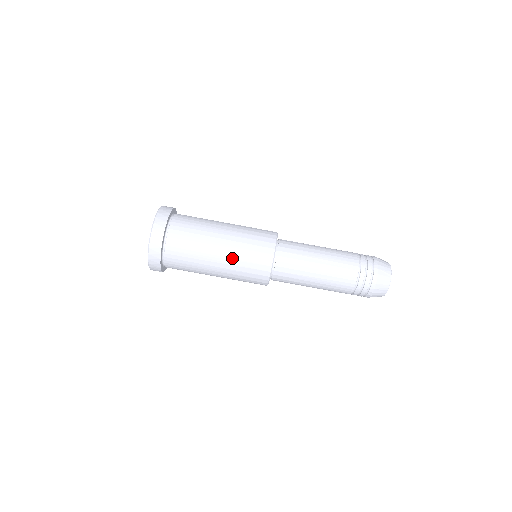
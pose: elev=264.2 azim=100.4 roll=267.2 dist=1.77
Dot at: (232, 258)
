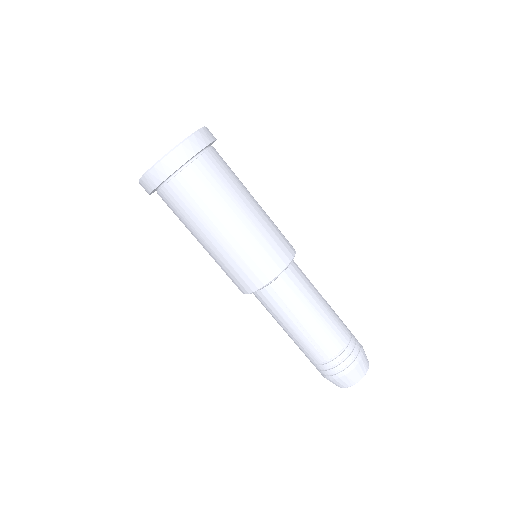
Dot at: (218, 256)
